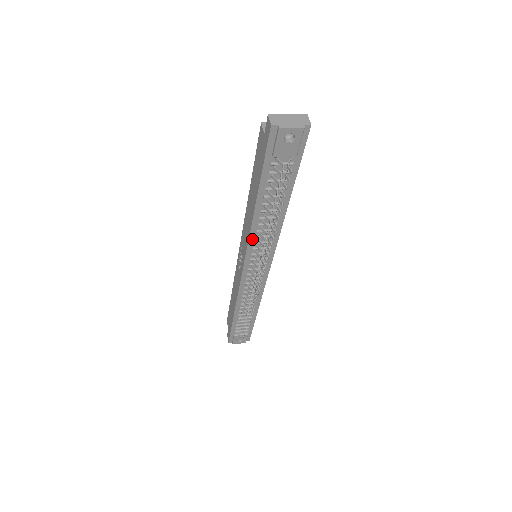
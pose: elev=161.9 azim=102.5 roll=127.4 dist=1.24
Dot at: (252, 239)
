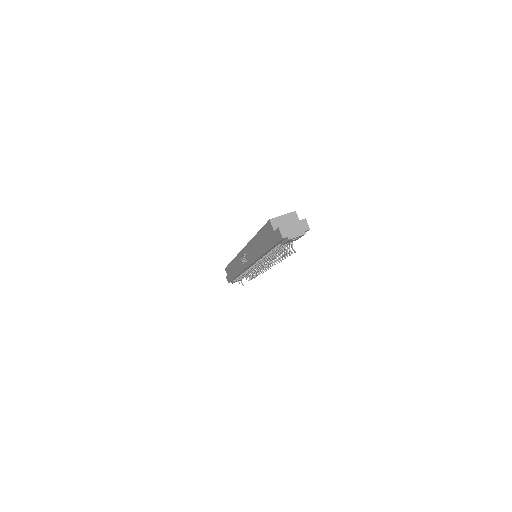
Dot at: (257, 260)
